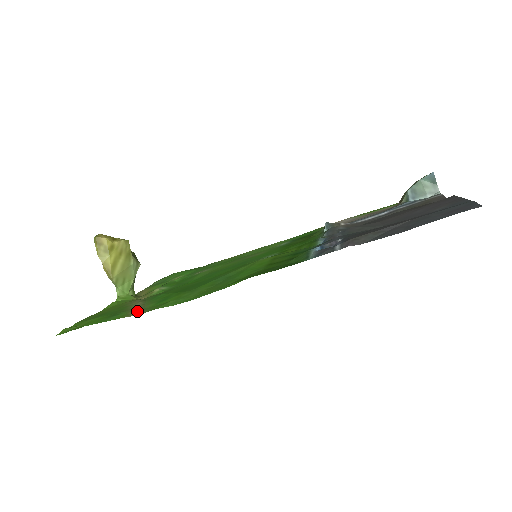
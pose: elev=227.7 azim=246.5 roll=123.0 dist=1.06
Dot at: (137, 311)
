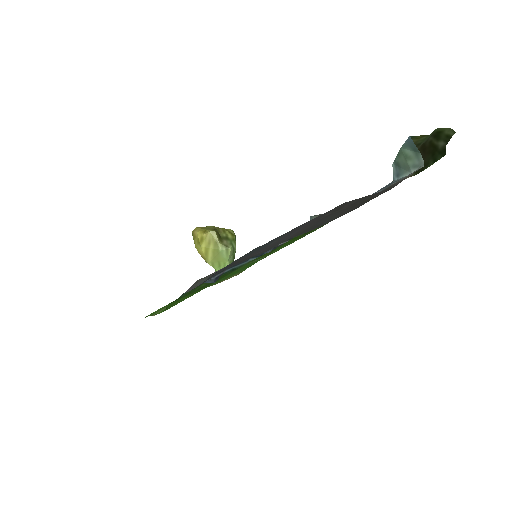
Dot at: occluded
